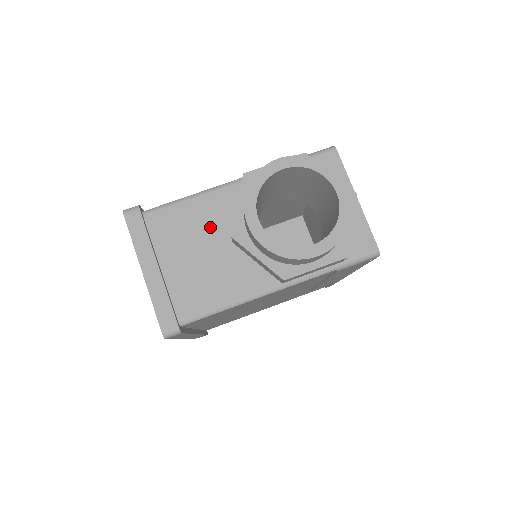
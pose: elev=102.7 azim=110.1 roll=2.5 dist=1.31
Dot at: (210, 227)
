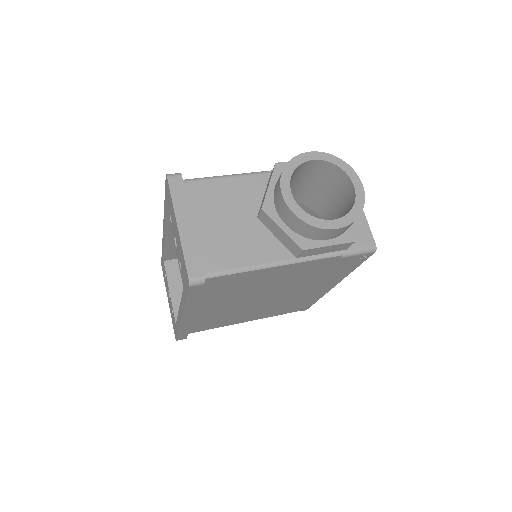
Dot at: (239, 202)
